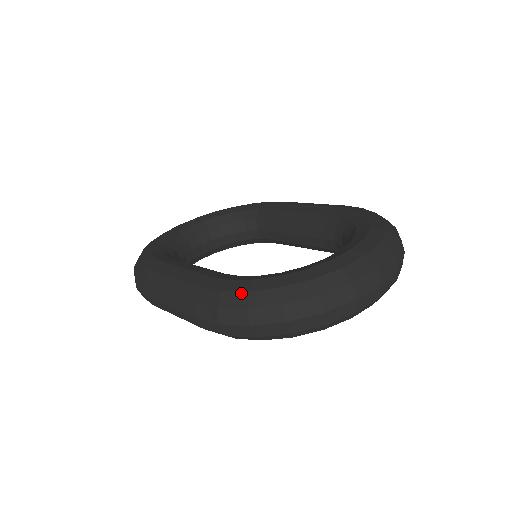
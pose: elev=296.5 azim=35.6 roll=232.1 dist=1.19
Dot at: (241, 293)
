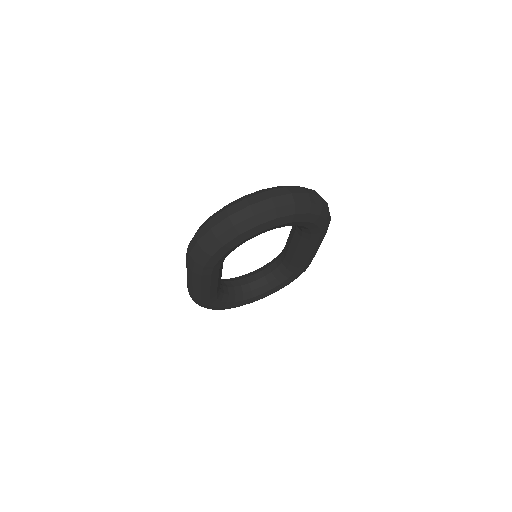
Dot at: occluded
